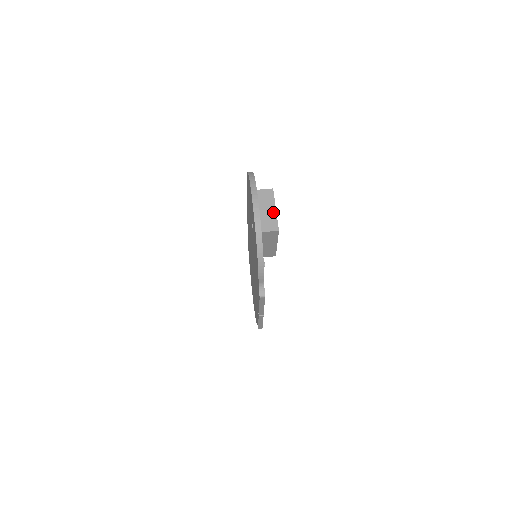
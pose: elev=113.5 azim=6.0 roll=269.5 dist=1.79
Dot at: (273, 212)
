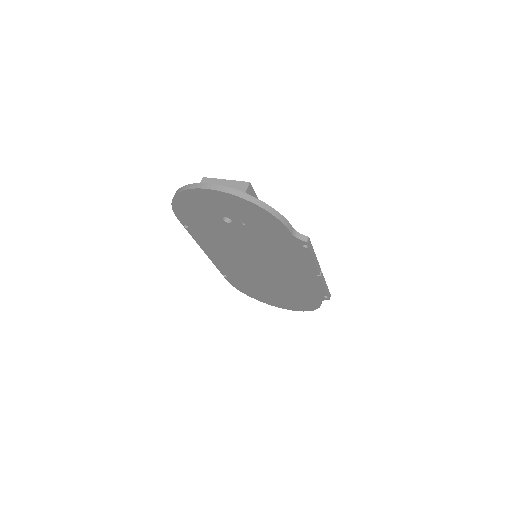
Dot at: (228, 183)
